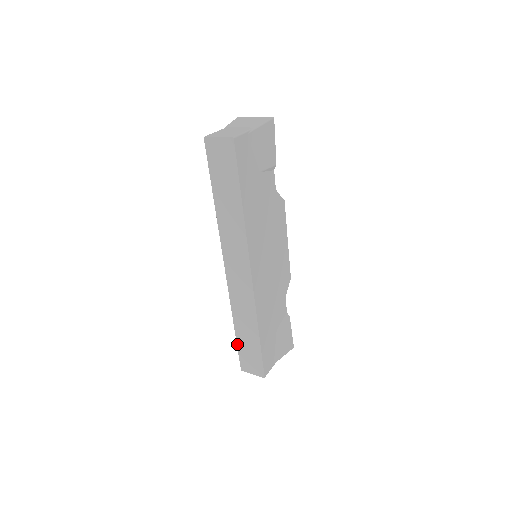
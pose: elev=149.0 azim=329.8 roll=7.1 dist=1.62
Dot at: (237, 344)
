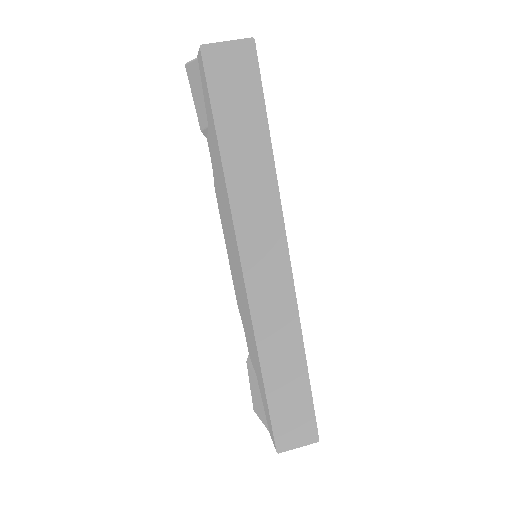
Dot at: (268, 406)
